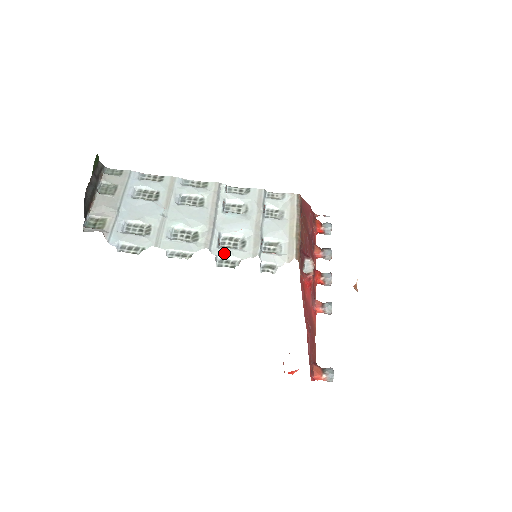
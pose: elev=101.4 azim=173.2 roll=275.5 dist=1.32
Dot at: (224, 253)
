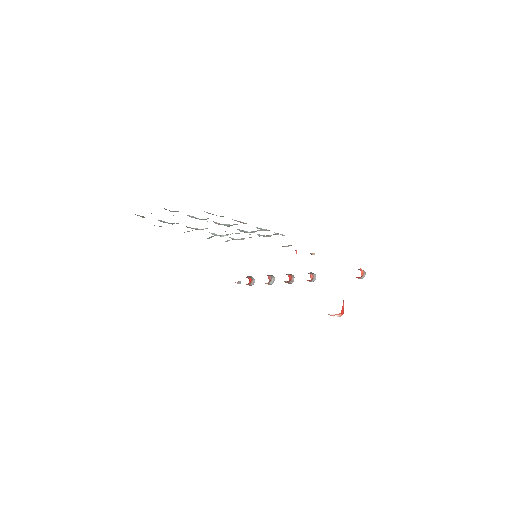
Dot at: occluded
